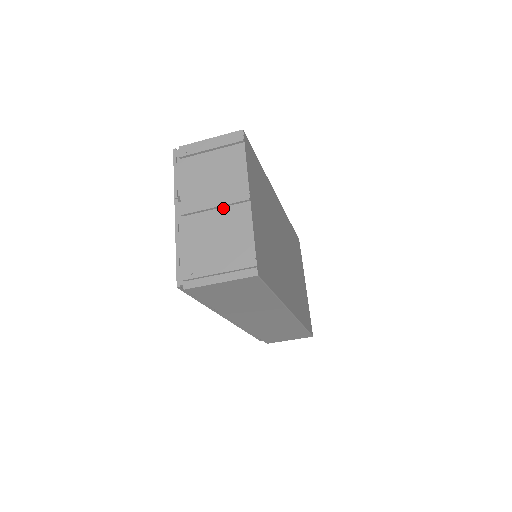
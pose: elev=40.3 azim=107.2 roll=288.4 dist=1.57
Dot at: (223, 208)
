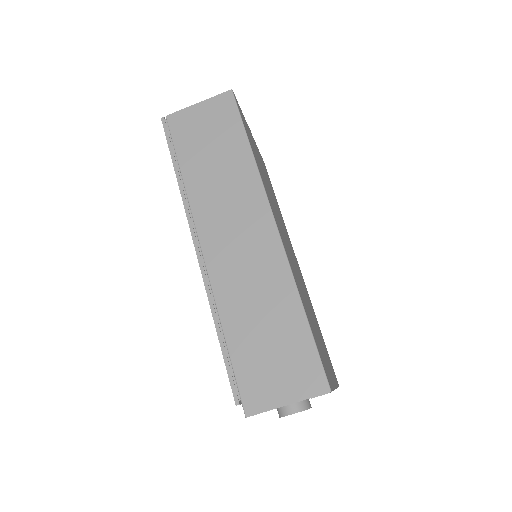
Dot at: occluded
